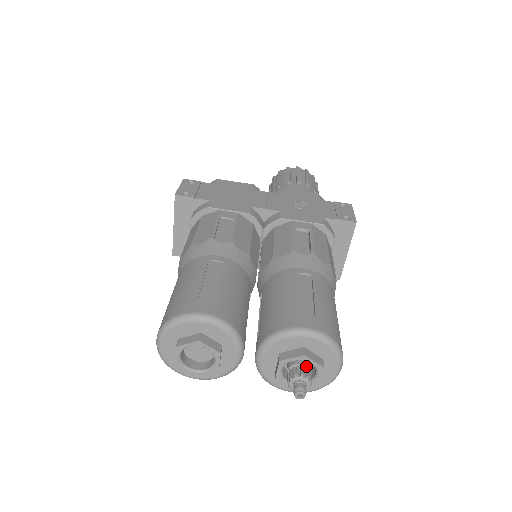
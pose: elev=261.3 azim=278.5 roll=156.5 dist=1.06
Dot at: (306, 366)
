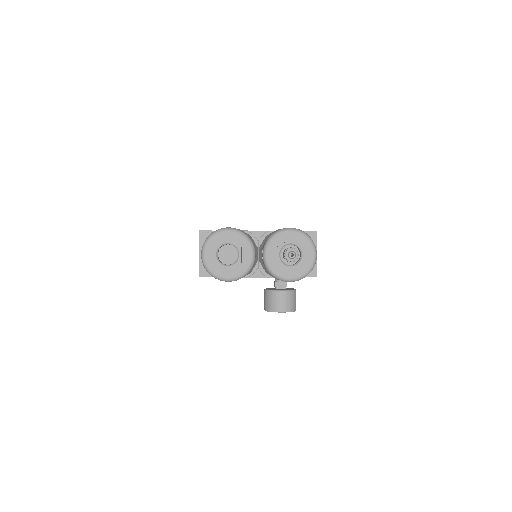
Dot at: occluded
